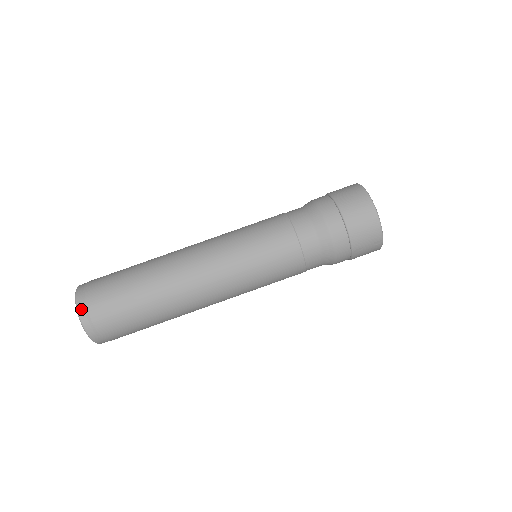
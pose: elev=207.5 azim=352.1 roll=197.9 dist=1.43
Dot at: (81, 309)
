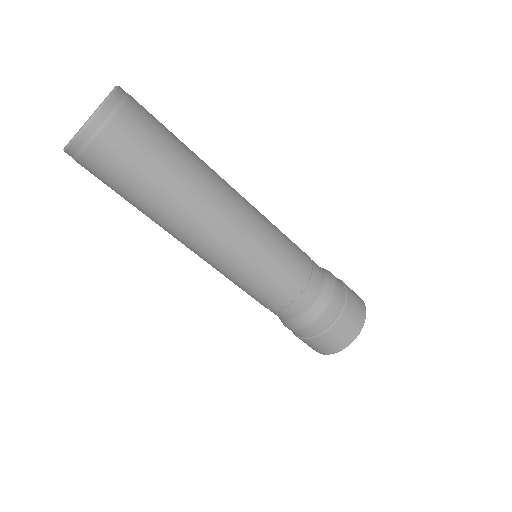
Dot at: (114, 101)
